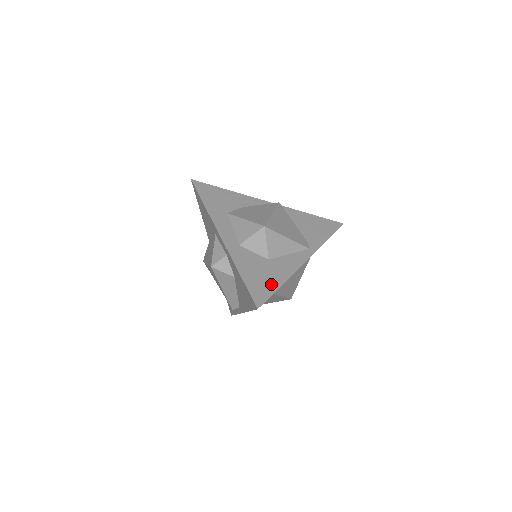
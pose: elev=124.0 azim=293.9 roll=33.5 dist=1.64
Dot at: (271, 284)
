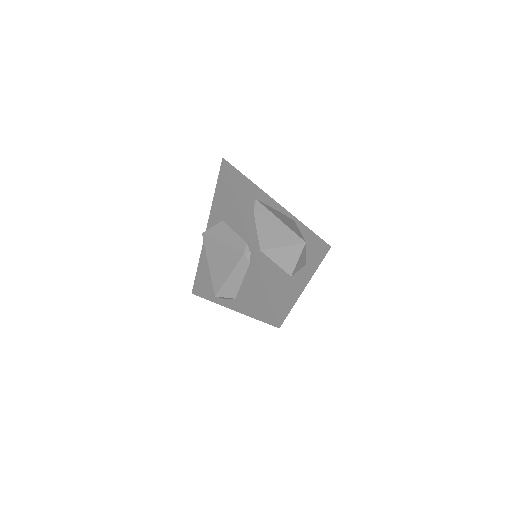
Dot at: occluded
